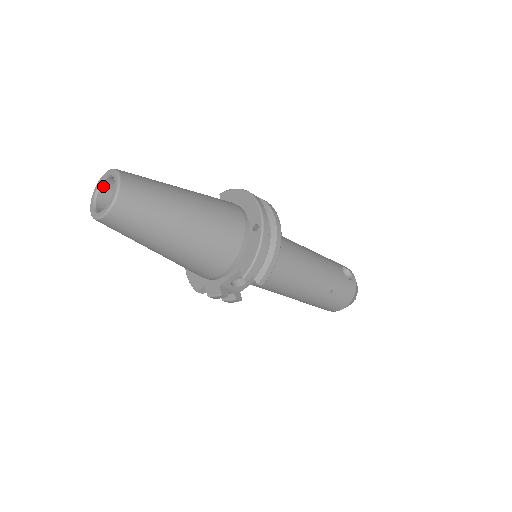
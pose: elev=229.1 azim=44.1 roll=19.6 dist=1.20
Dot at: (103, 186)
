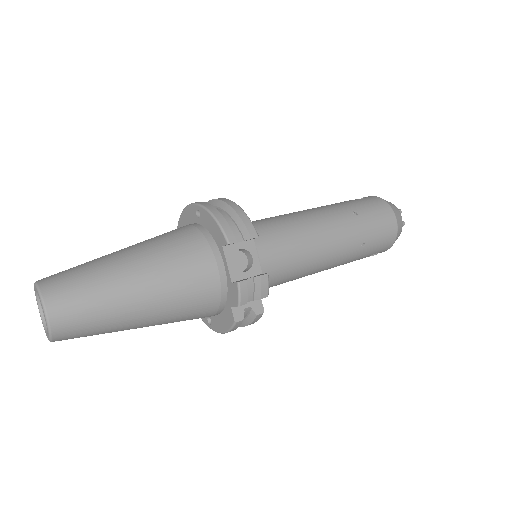
Dot at: occluded
